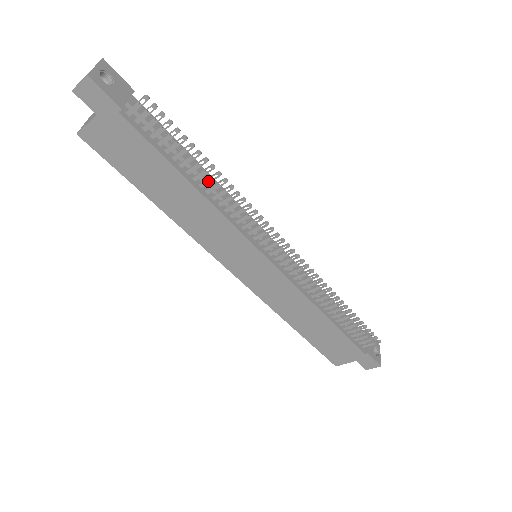
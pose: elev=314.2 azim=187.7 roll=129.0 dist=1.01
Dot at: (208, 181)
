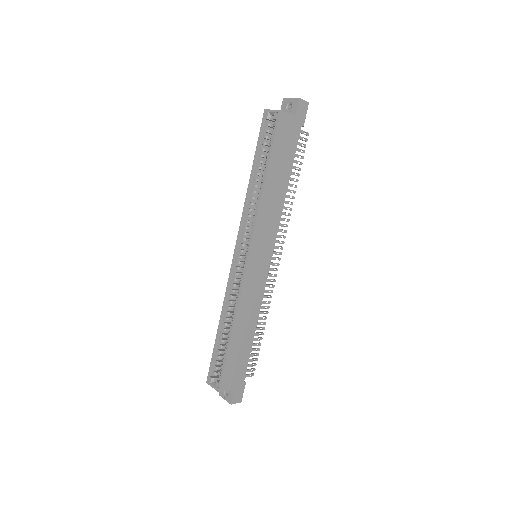
Dot at: (289, 191)
